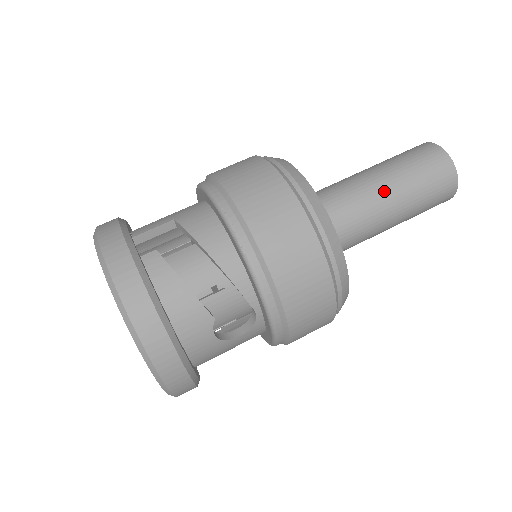
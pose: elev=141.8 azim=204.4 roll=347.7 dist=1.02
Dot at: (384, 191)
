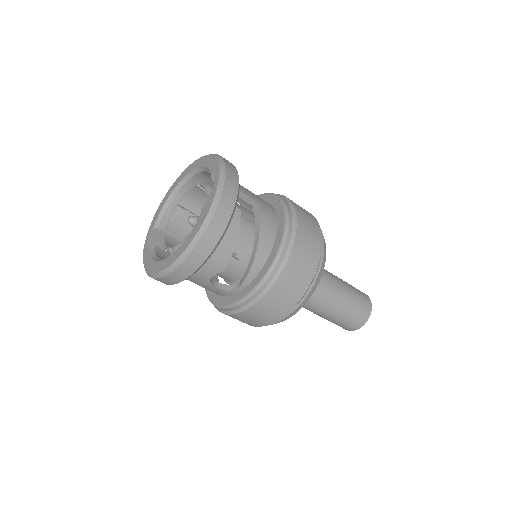
Dot at: (336, 298)
